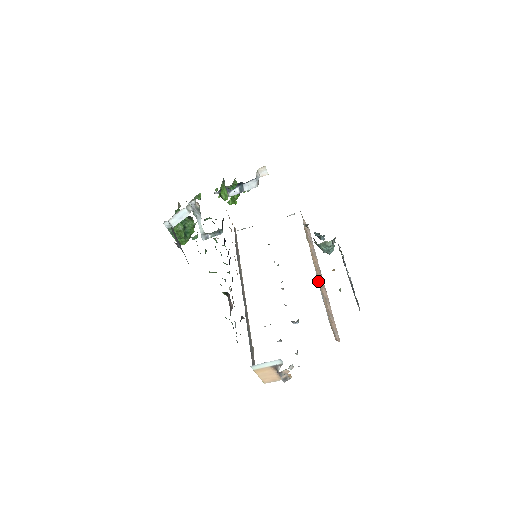
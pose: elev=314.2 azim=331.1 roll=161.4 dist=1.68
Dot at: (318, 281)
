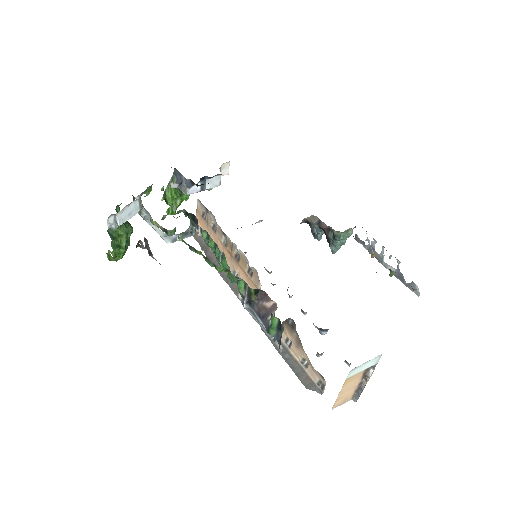
Dot at: occluded
